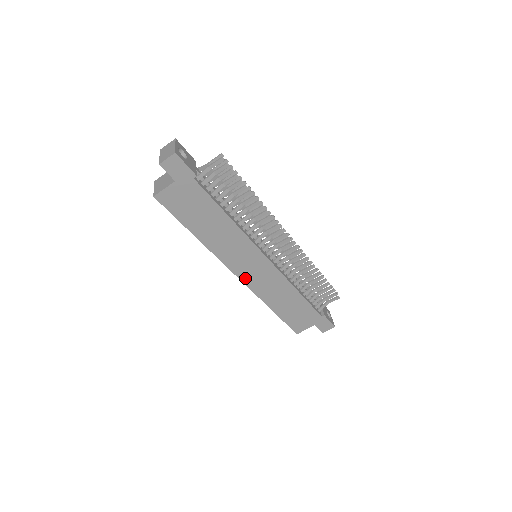
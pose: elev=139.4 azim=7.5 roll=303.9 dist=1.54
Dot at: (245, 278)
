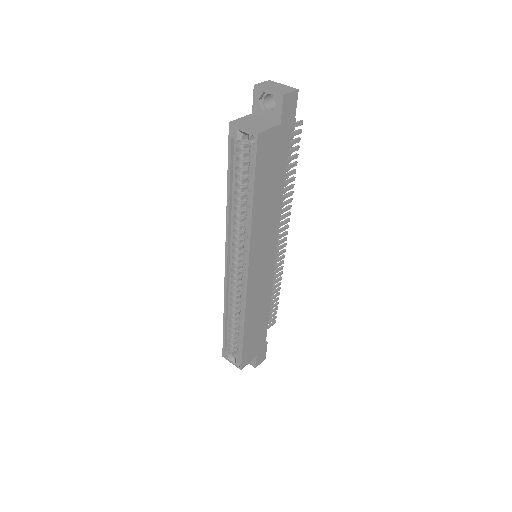
Dot at: (251, 280)
